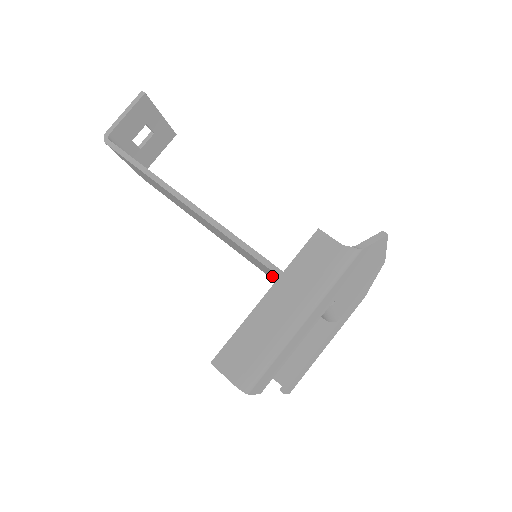
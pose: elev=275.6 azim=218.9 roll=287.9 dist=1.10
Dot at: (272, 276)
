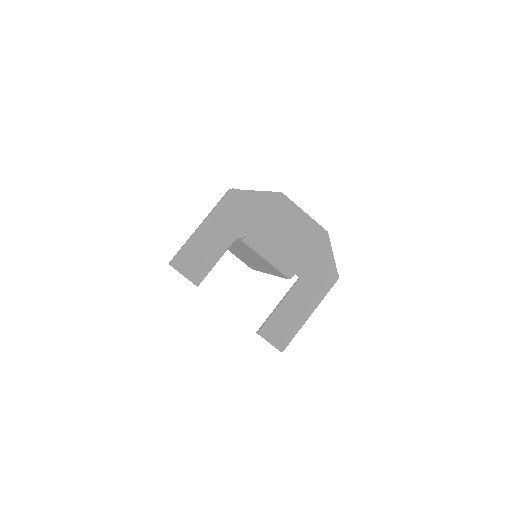
Dot at: (261, 263)
